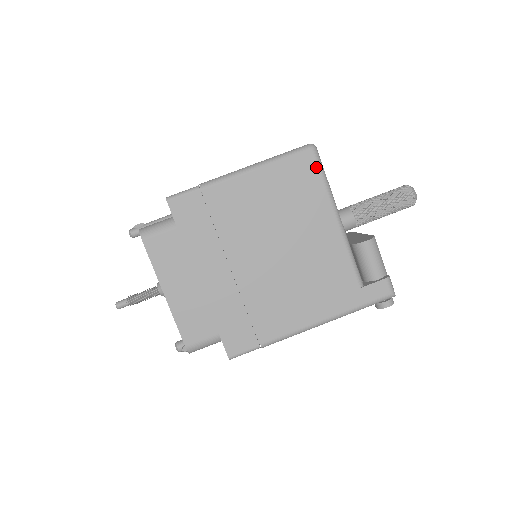
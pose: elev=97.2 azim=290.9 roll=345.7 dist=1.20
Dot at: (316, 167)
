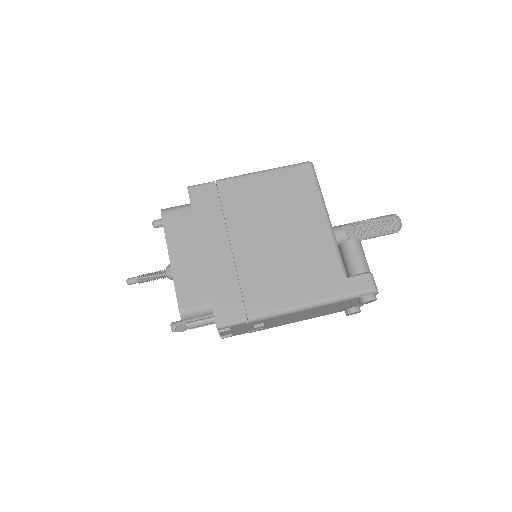
Dot at: (311, 177)
